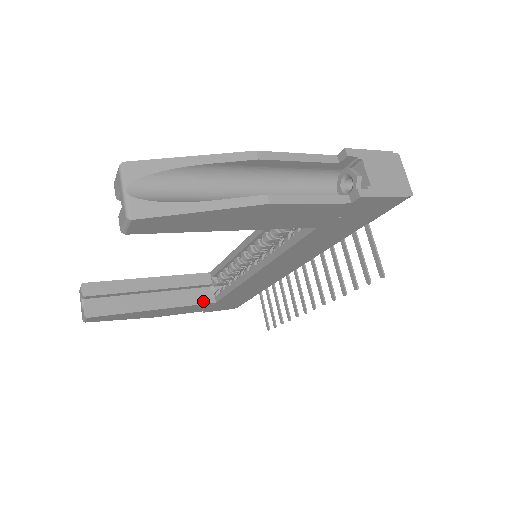
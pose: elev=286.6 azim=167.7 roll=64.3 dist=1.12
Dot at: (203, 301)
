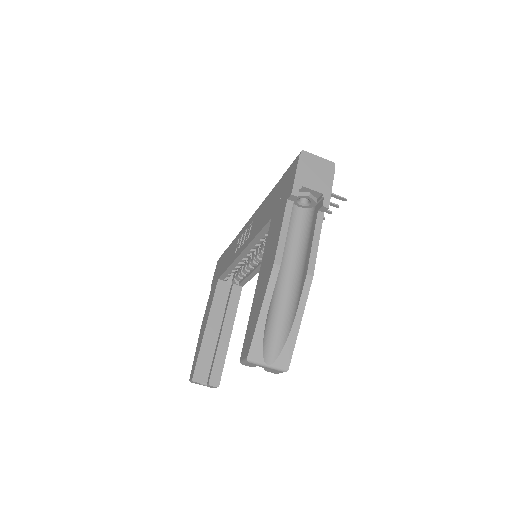
Dot at: (238, 296)
